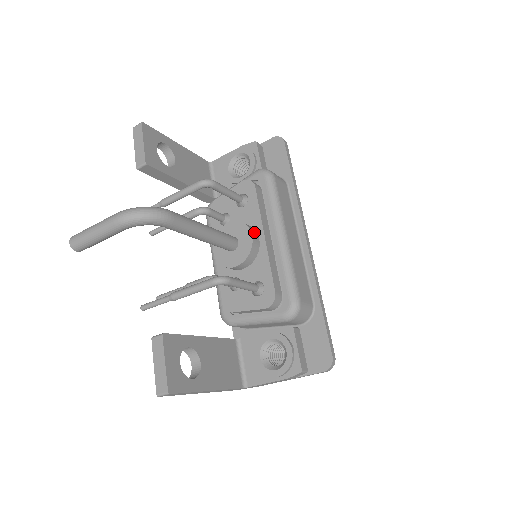
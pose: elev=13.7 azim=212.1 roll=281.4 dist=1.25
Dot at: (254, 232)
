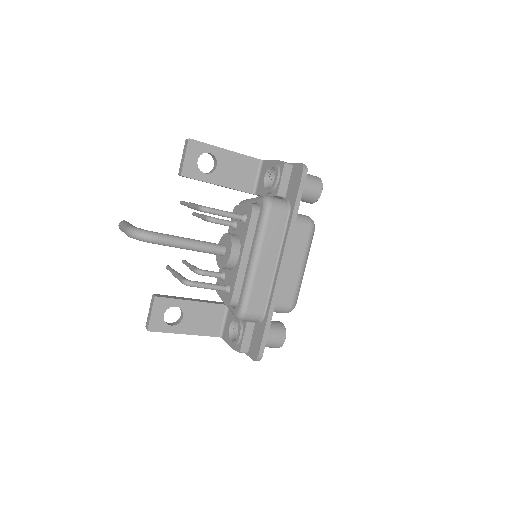
Dot at: (236, 250)
